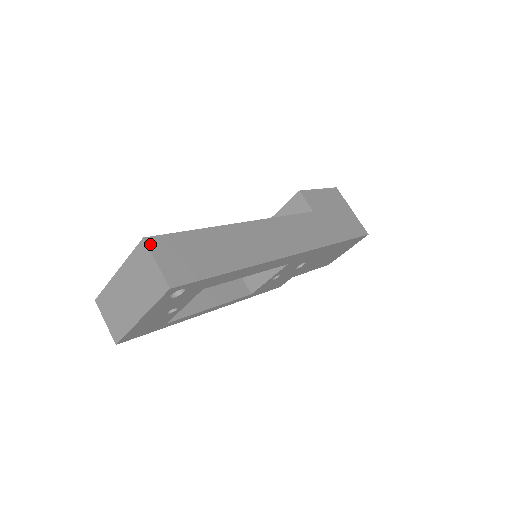
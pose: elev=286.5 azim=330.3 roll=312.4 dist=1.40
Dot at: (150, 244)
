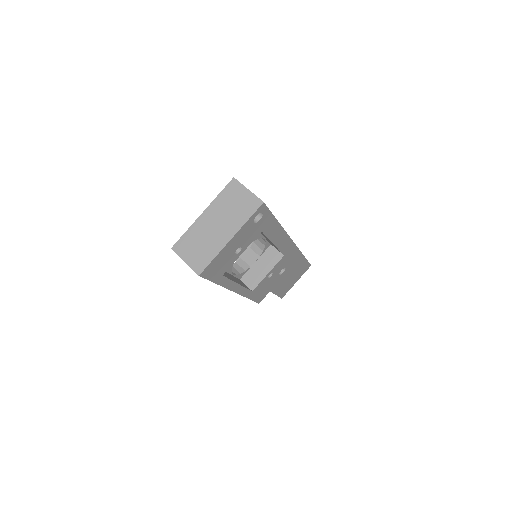
Dot at: (239, 182)
